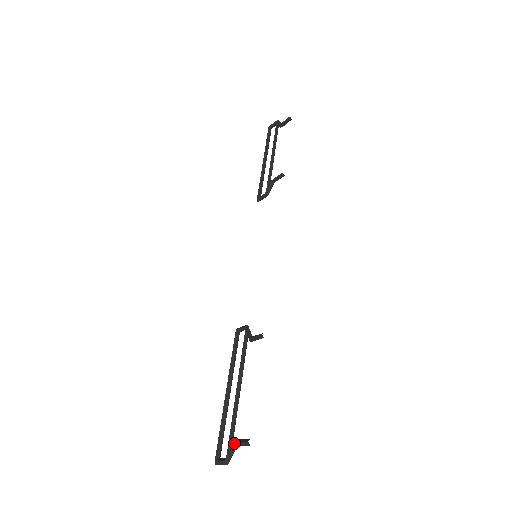
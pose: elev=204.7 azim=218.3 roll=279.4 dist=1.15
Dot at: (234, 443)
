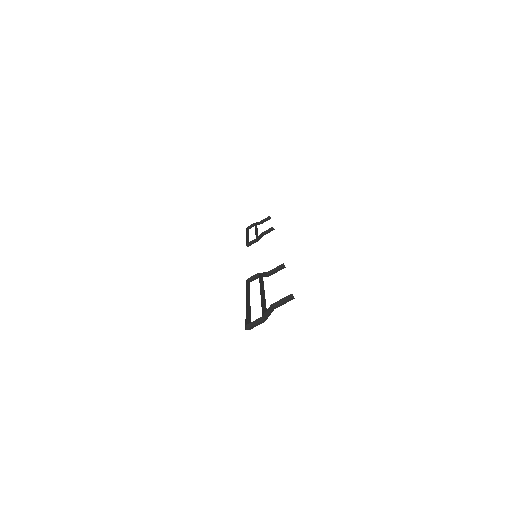
Dot at: (272, 305)
